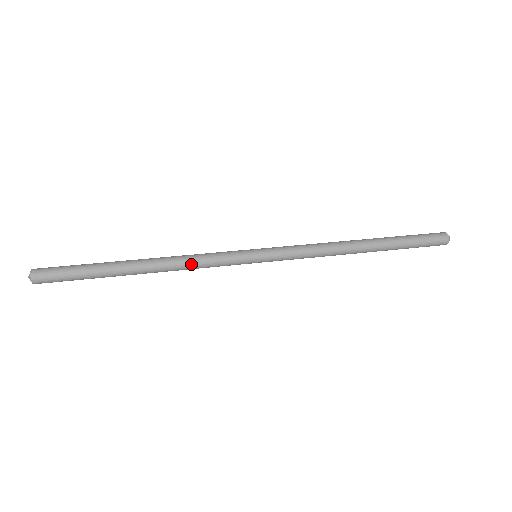
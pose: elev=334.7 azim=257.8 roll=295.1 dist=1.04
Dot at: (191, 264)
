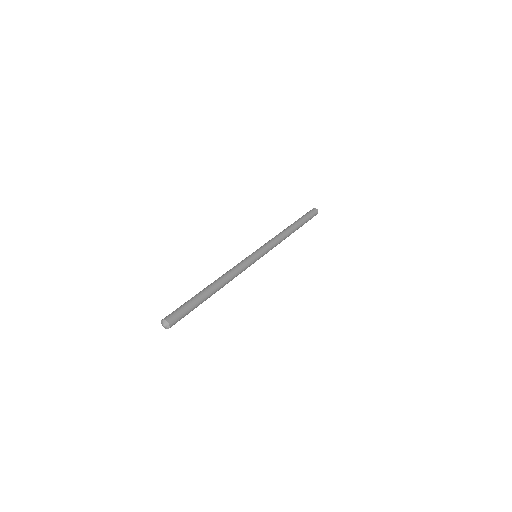
Dot at: occluded
